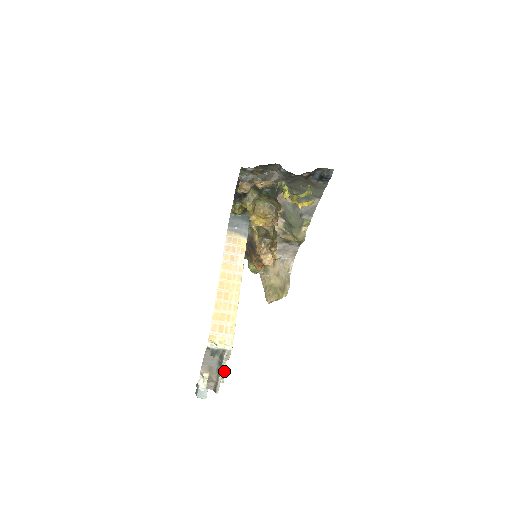
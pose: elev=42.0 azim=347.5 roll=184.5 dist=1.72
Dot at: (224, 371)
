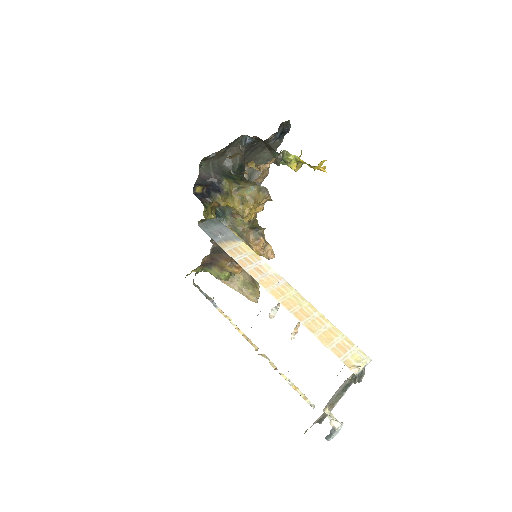
Dot at: (305, 396)
